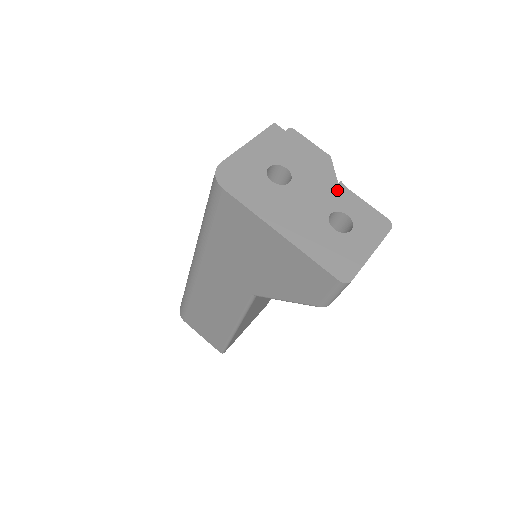
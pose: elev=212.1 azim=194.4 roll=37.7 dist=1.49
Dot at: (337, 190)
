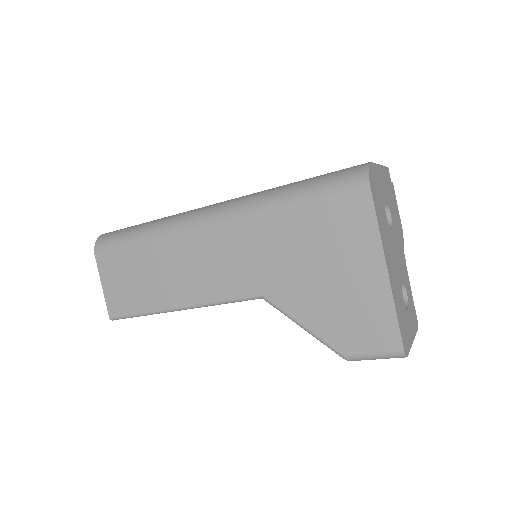
Dot at: (405, 265)
